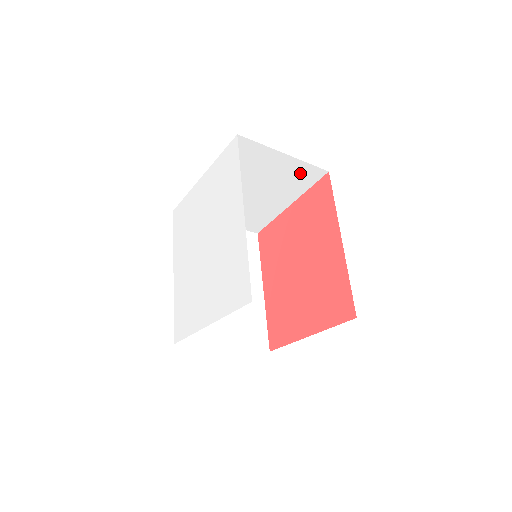
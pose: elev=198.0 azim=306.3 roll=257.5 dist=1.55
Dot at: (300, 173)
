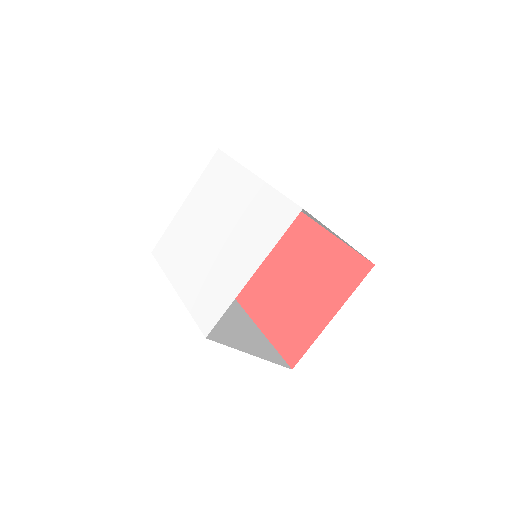
Dot at: occluded
